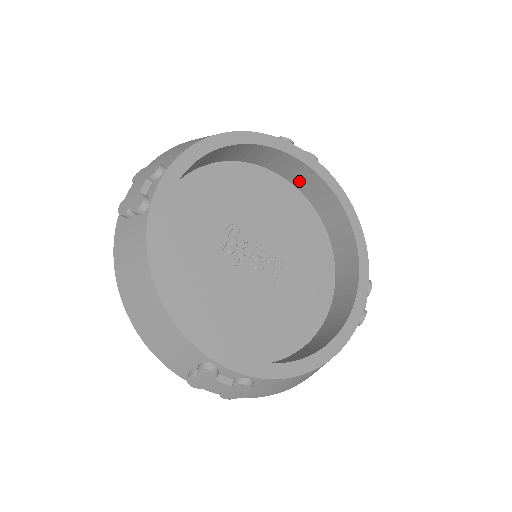
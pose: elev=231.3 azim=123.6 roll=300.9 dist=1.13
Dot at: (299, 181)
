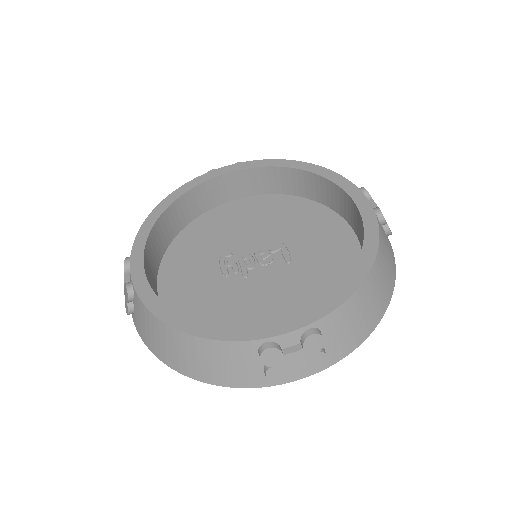
Dot at: (249, 189)
